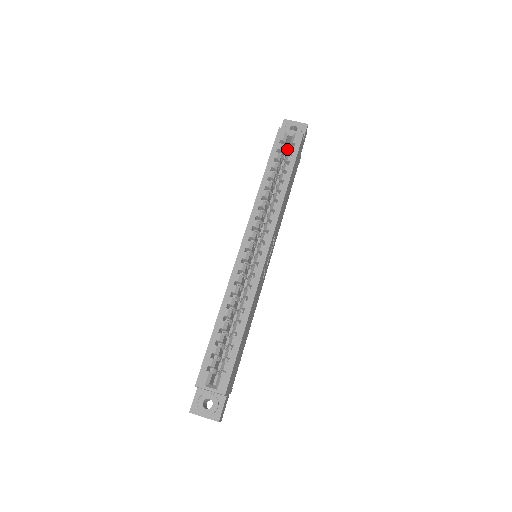
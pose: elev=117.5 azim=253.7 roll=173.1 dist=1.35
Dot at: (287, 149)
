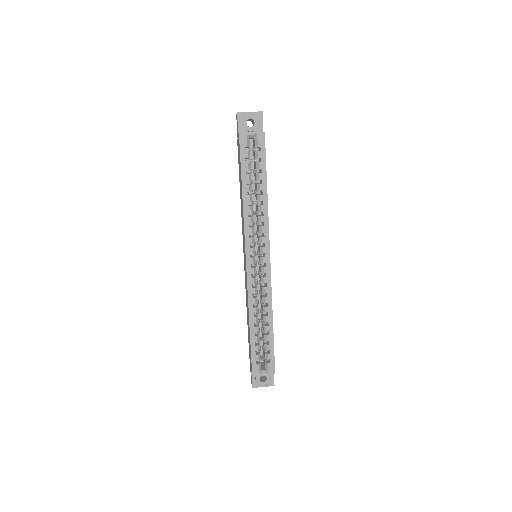
Dot at: occluded
